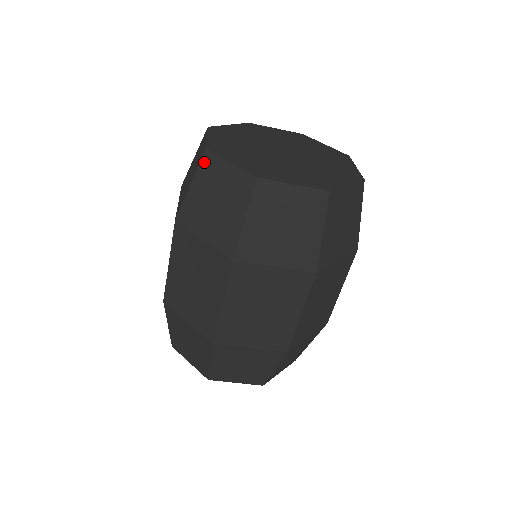
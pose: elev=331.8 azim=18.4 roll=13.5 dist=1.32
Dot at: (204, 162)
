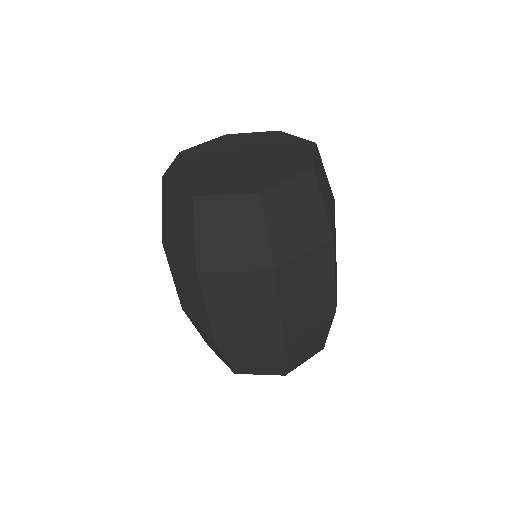
Dot at: occluded
